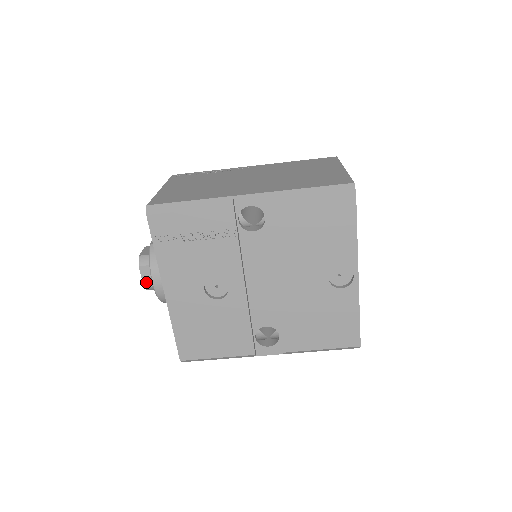
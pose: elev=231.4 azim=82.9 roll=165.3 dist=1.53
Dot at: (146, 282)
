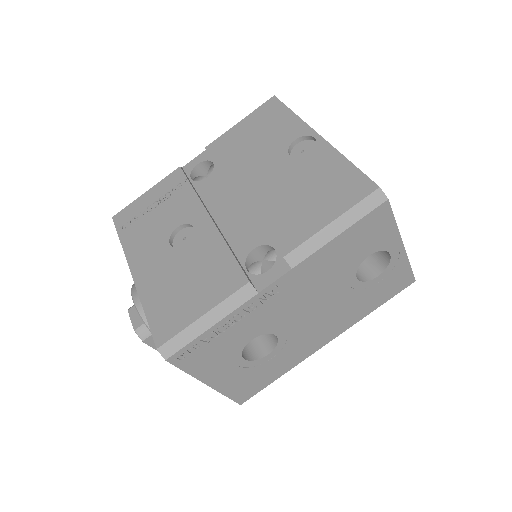
Dot at: (136, 323)
